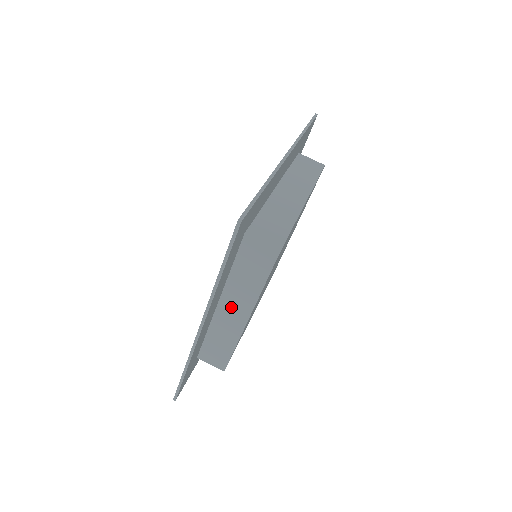
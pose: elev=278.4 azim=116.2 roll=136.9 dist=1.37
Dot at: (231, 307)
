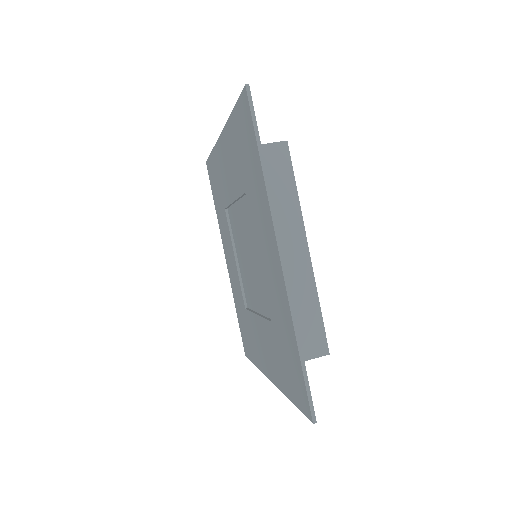
Dot at: (285, 248)
